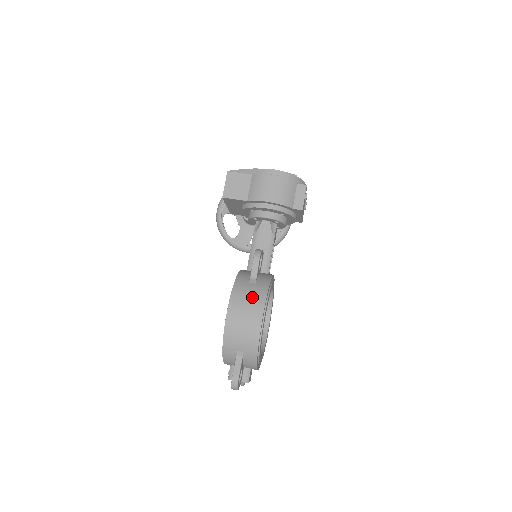
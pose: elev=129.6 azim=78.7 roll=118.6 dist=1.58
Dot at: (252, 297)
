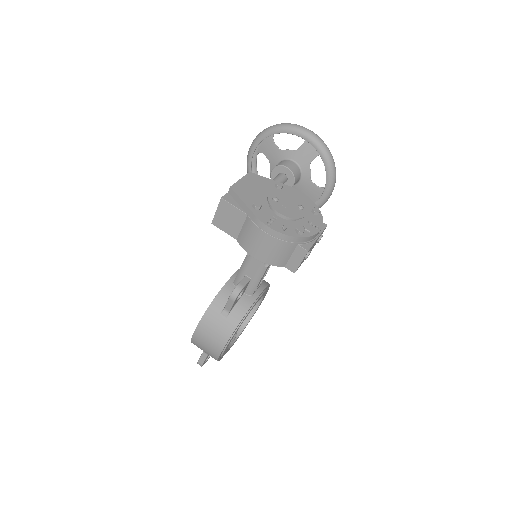
Dot at: (217, 332)
